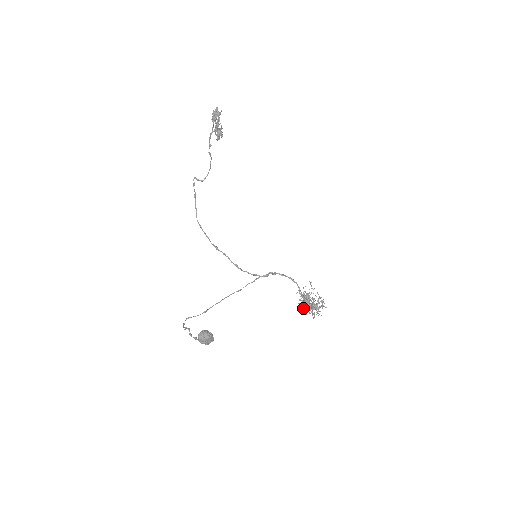
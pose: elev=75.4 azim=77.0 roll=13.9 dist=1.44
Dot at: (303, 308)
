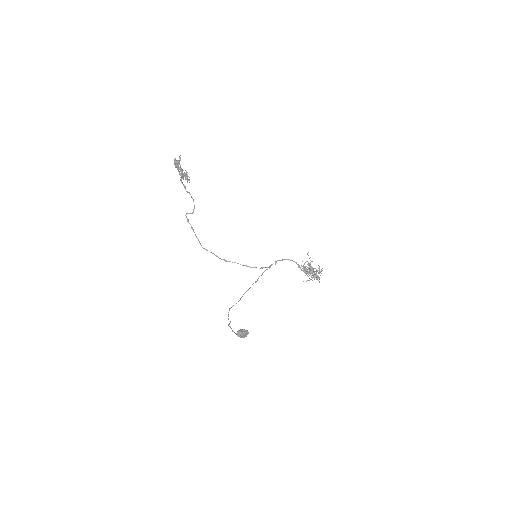
Dot at: occluded
